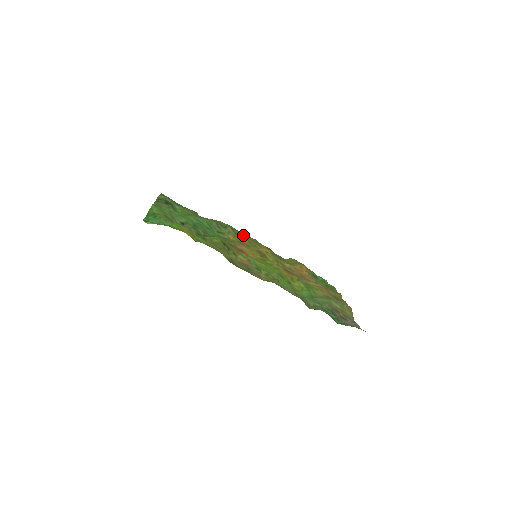
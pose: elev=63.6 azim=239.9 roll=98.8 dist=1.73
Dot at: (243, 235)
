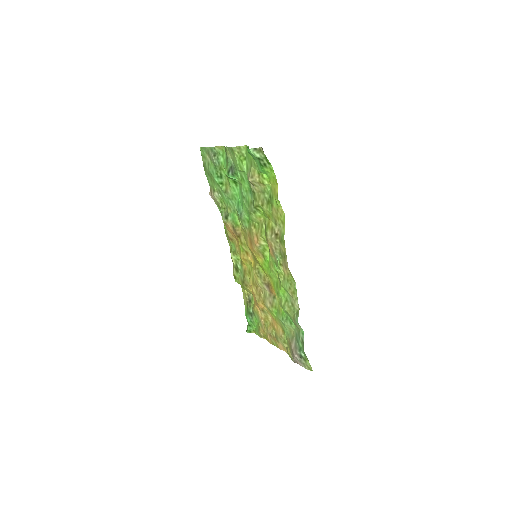
Dot at: (227, 236)
